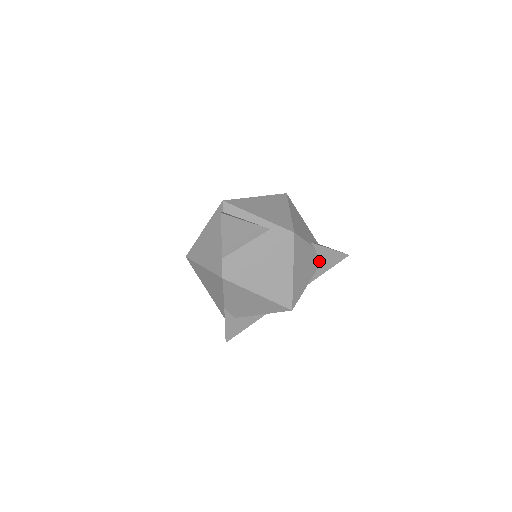
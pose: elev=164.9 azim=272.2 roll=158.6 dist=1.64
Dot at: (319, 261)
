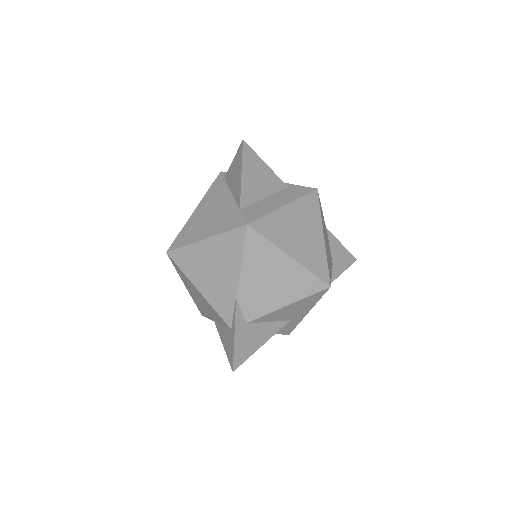
Dot at: (331, 257)
